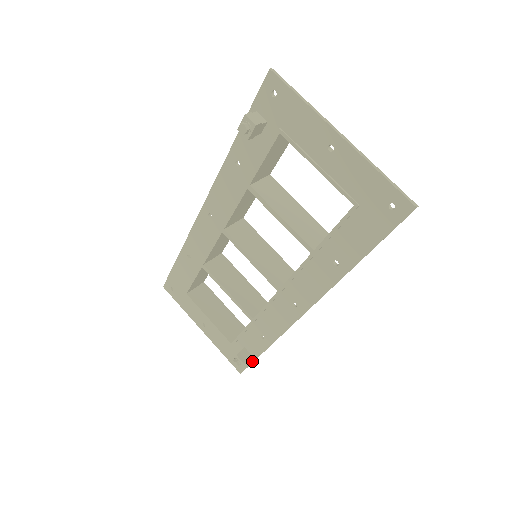
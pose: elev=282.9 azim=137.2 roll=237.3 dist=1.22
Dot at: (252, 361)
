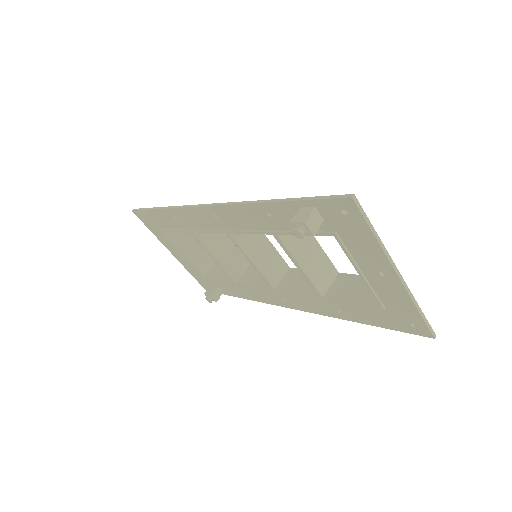
Dot at: occluded
